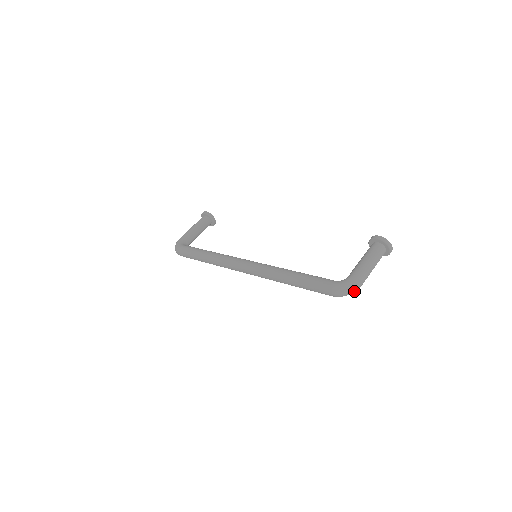
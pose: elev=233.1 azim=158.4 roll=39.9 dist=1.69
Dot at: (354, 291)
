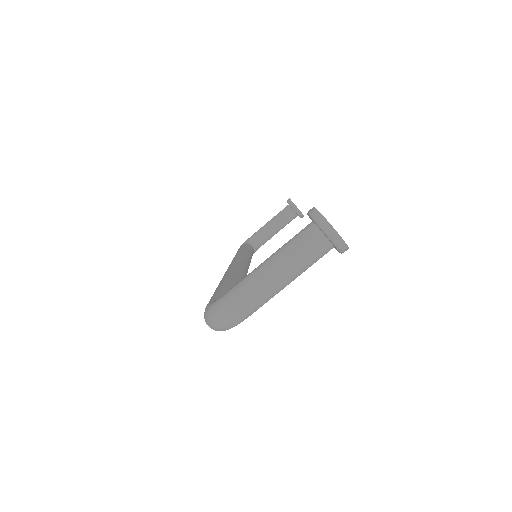
Dot at: (227, 322)
